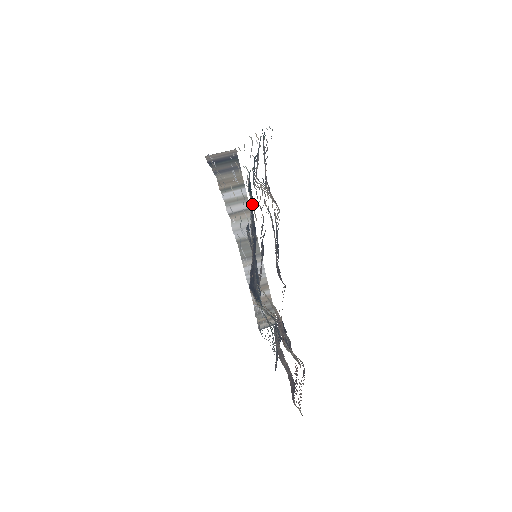
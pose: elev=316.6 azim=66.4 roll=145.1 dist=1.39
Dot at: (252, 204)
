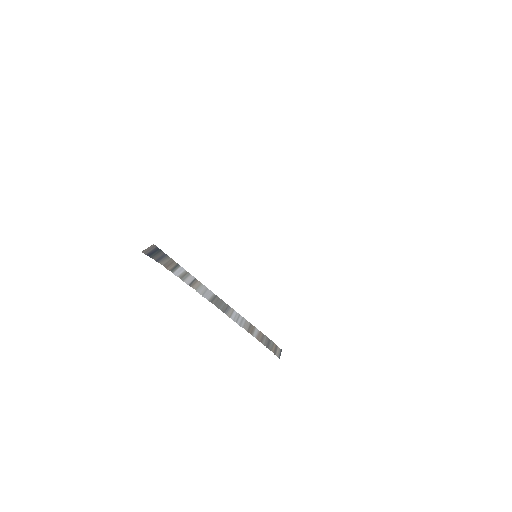
Dot at: occluded
